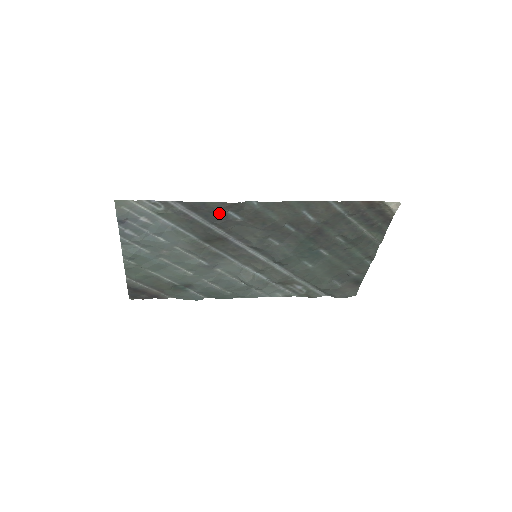
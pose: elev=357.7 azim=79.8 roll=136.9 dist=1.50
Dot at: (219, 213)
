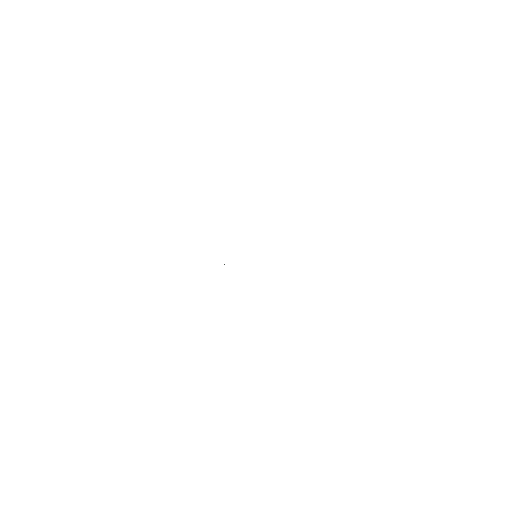
Dot at: occluded
